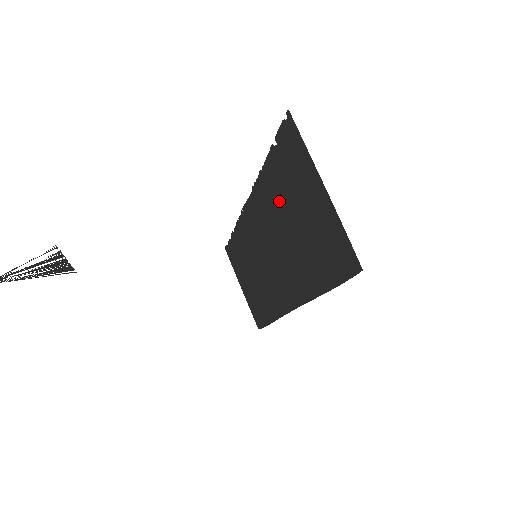
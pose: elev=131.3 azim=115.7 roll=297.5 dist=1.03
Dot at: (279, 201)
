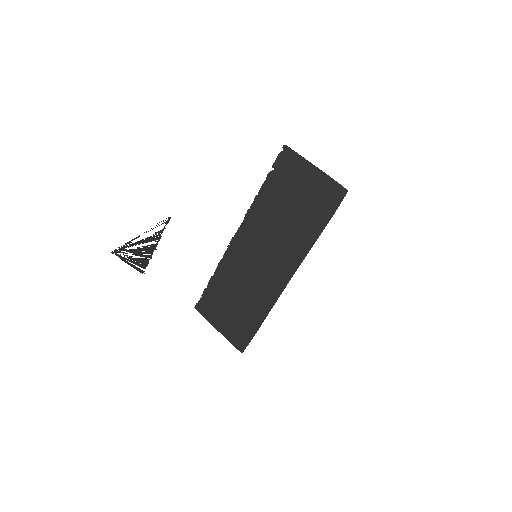
Dot at: (275, 204)
